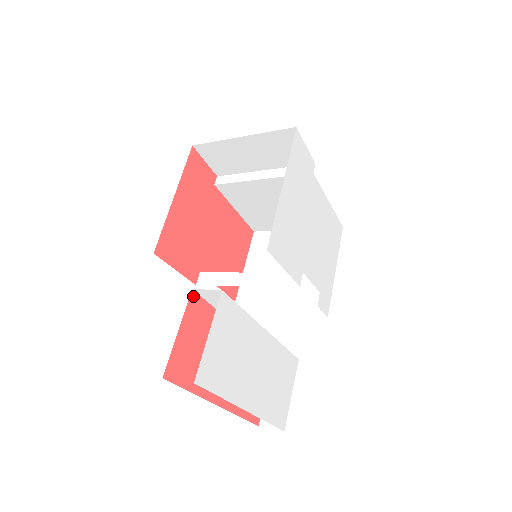
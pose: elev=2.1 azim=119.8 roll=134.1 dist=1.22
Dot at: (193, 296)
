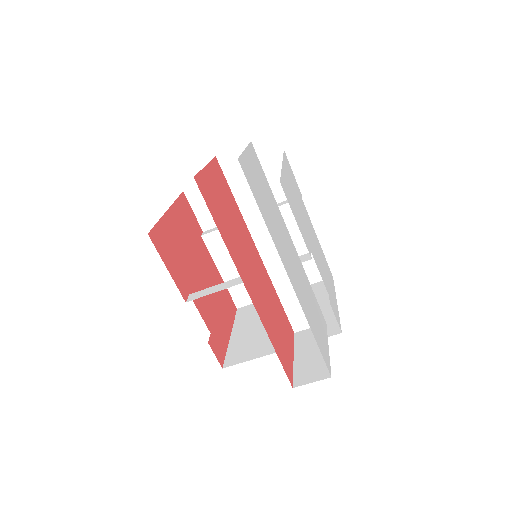
Dot at: (217, 162)
